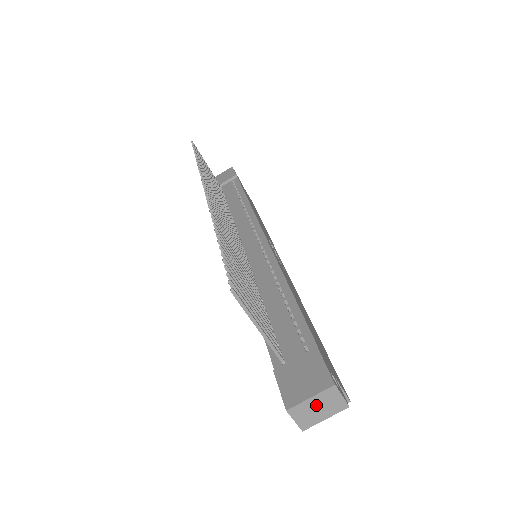
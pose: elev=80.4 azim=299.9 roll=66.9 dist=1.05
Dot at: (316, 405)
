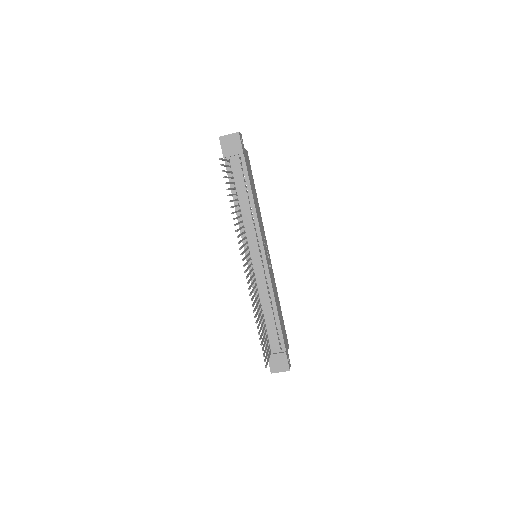
Dot at: occluded
